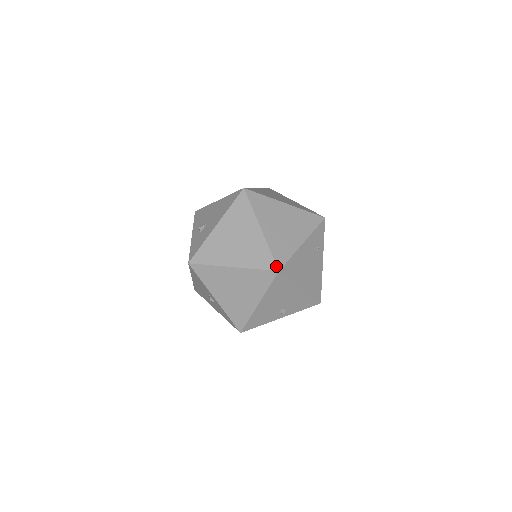
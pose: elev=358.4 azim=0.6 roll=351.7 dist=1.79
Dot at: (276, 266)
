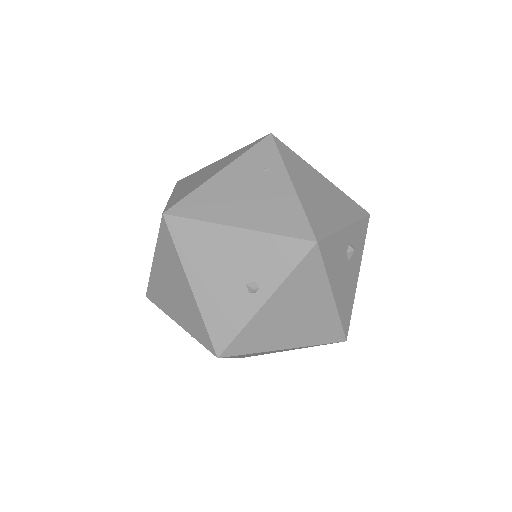
Dot at: (163, 212)
